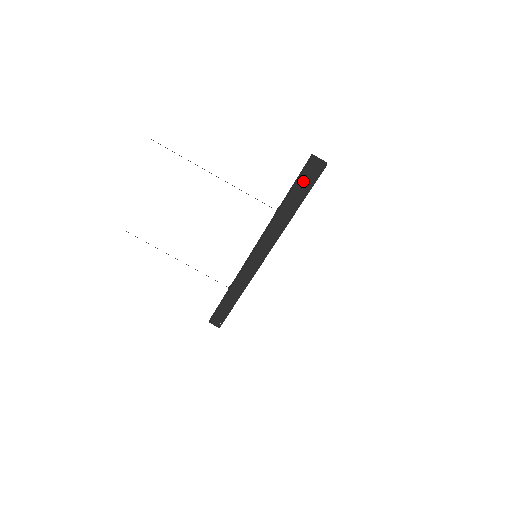
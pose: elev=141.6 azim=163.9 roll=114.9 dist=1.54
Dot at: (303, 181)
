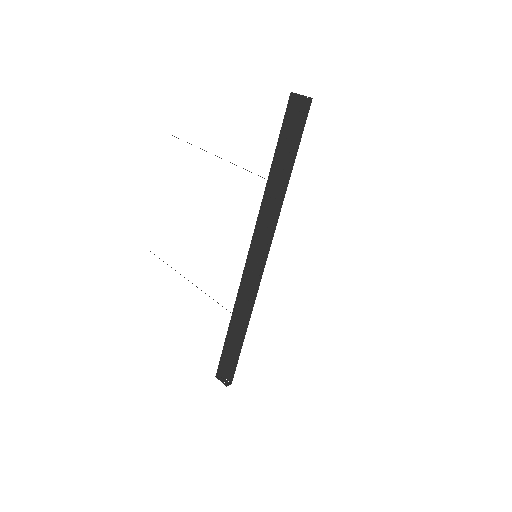
Dot at: (288, 127)
